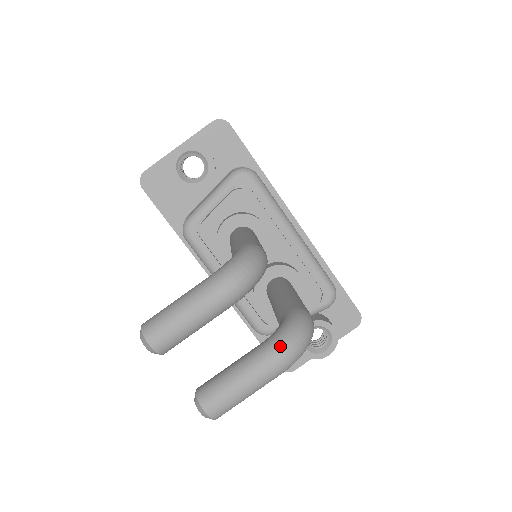
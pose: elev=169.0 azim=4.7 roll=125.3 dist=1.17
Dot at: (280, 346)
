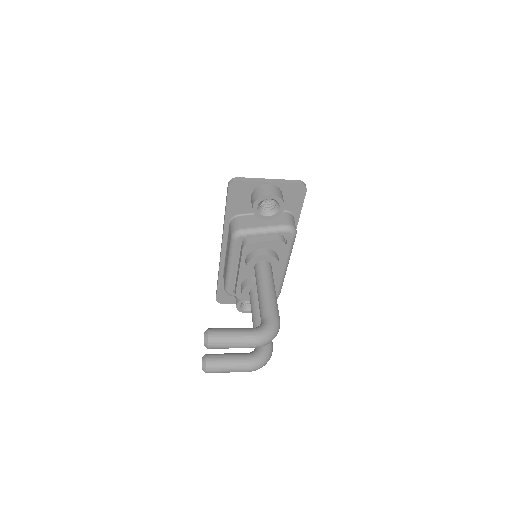
Dot at: (256, 365)
